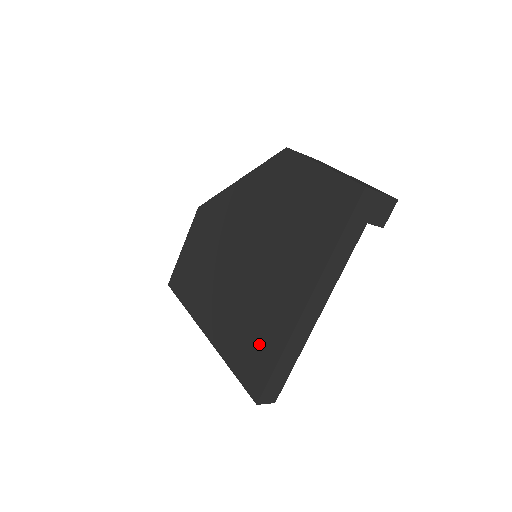
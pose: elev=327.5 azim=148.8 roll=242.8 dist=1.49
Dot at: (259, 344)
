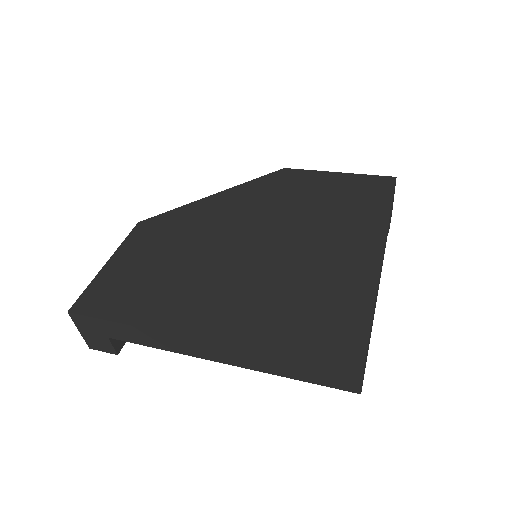
Dot at: (329, 308)
